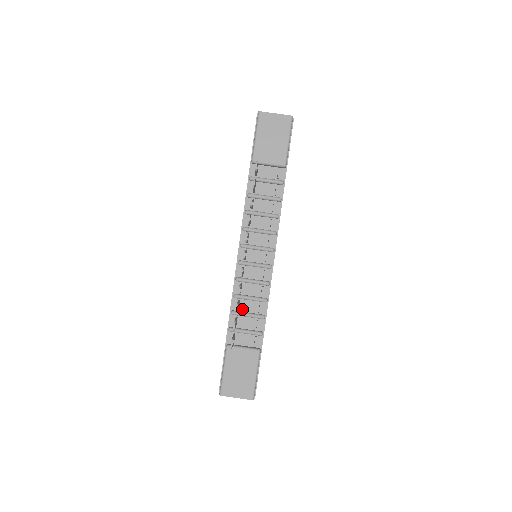
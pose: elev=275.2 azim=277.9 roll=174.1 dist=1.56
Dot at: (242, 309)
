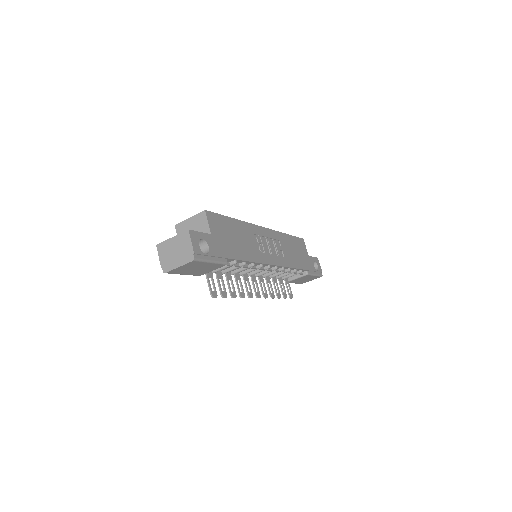
Dot at: occluded
